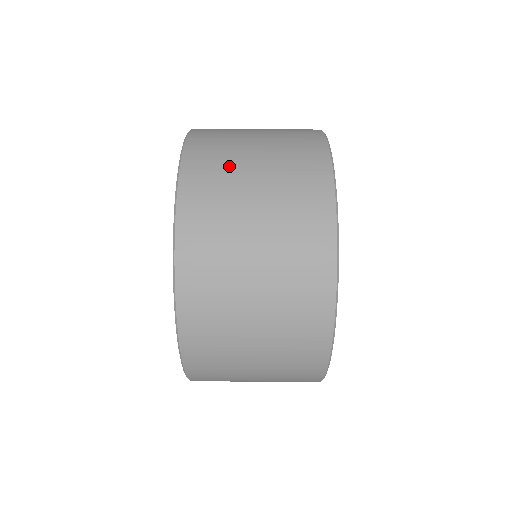
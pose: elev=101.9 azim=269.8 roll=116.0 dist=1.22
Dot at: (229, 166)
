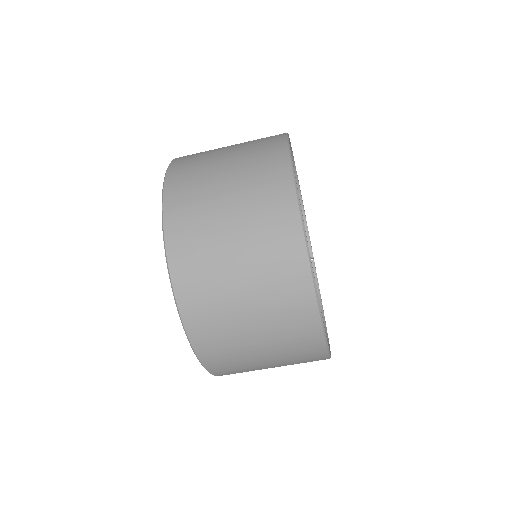
Dot at: (210, 251)
